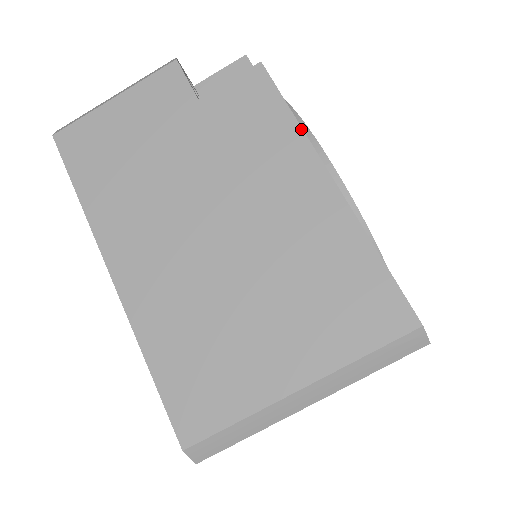
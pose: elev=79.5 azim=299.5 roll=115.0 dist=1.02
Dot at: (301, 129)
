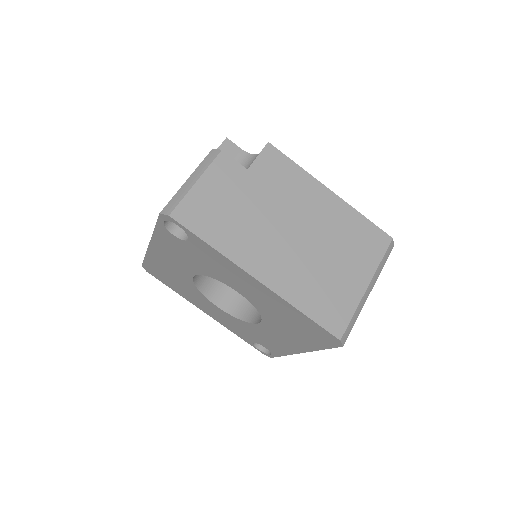
Dot at: (306, 171)
